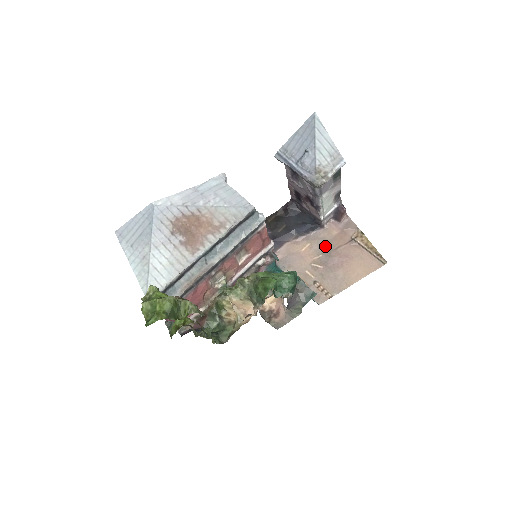
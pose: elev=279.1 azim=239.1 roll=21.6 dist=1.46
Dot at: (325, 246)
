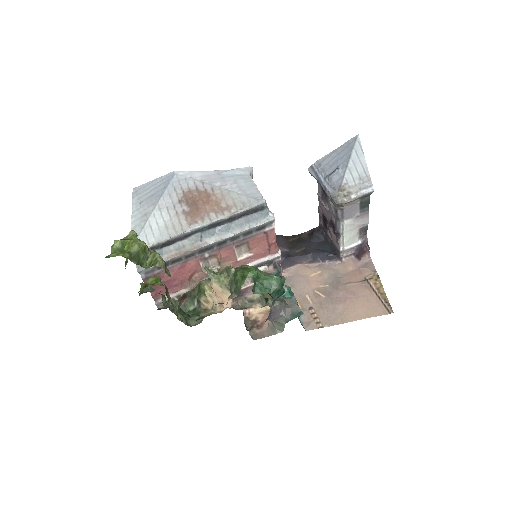
Dot at: (335, 278)
